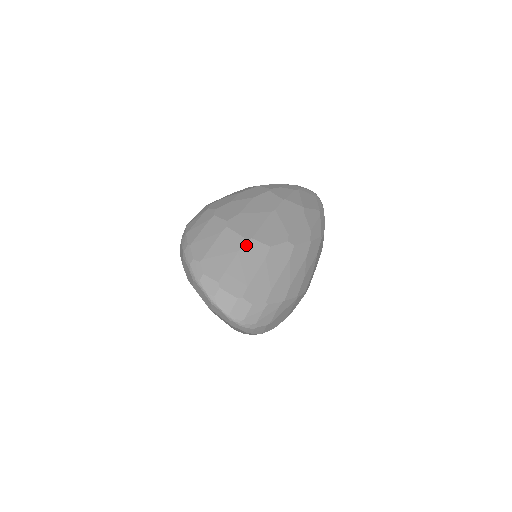
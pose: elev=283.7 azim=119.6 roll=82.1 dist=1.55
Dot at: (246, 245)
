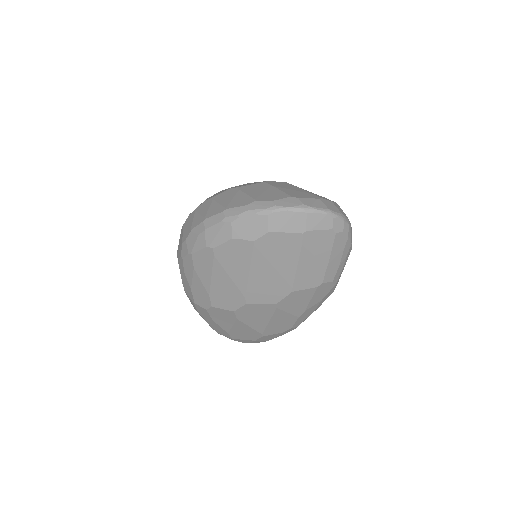
Dot at: (270, 183)
